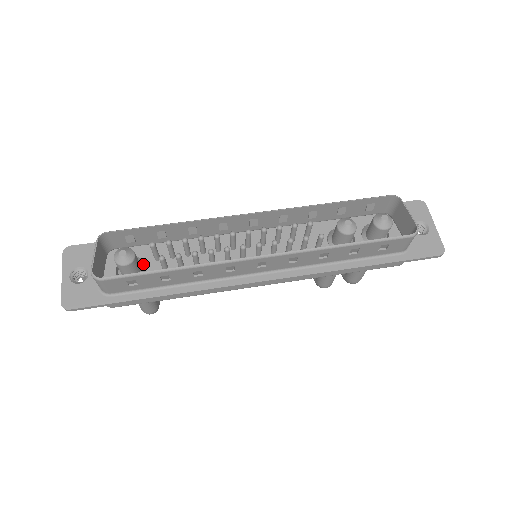
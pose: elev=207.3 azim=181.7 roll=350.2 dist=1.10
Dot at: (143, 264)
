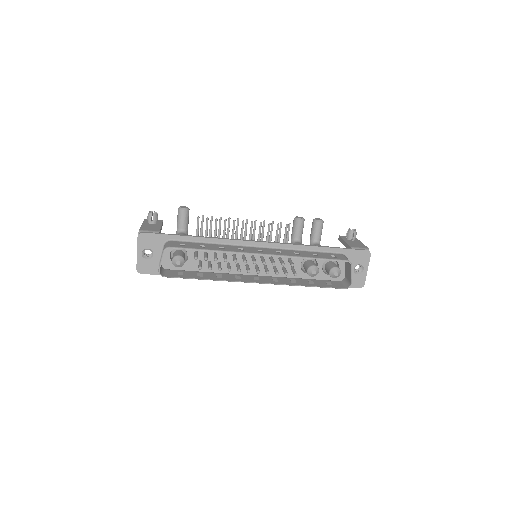
Dot at: occluded
